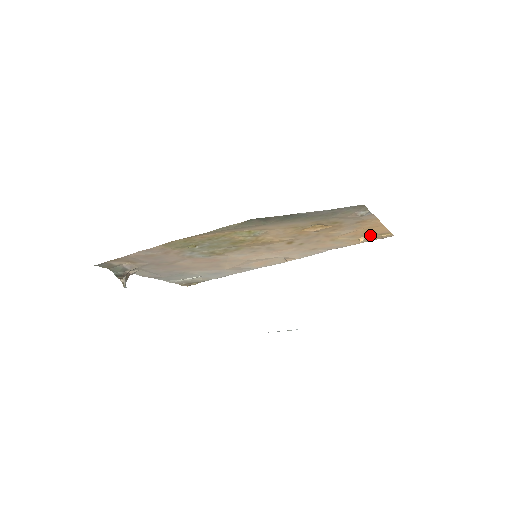
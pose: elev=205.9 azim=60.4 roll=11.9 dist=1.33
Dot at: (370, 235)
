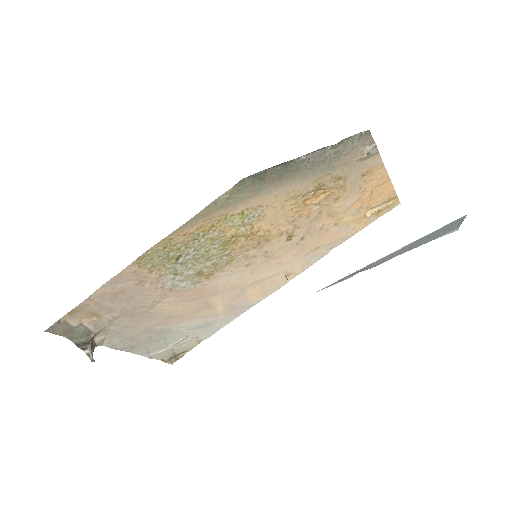
Dot at: (376, 205)
